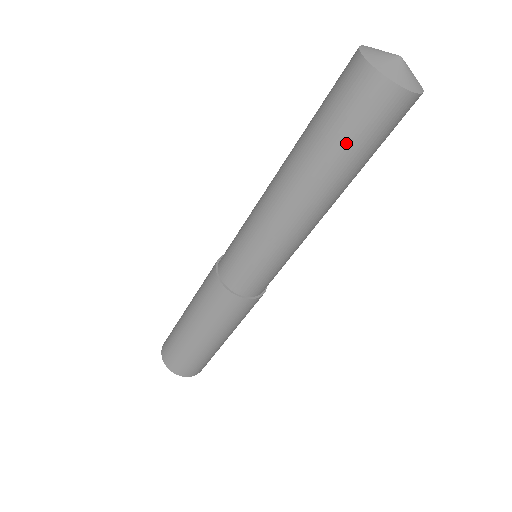
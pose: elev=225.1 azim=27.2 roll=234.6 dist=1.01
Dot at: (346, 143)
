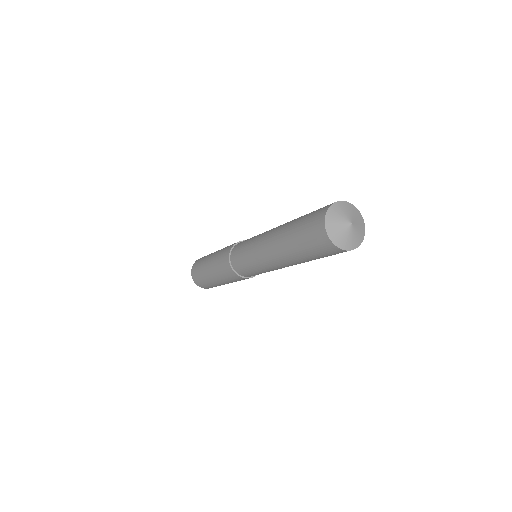
Dot at: (303, 249)
